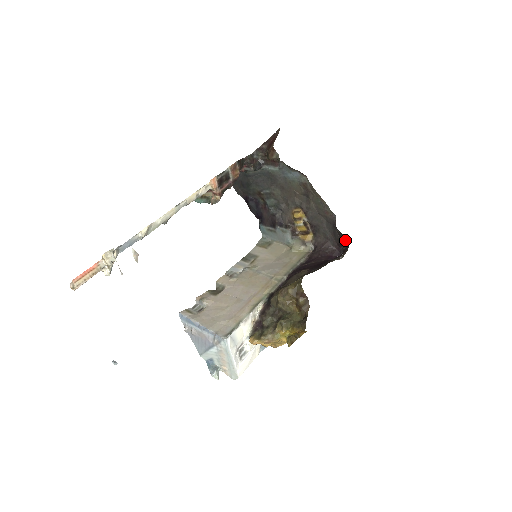
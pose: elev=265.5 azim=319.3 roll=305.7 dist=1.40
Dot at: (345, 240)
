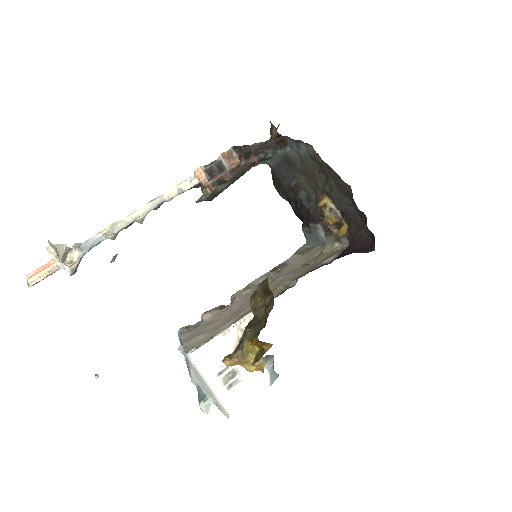
Dot at: (364, 219)
